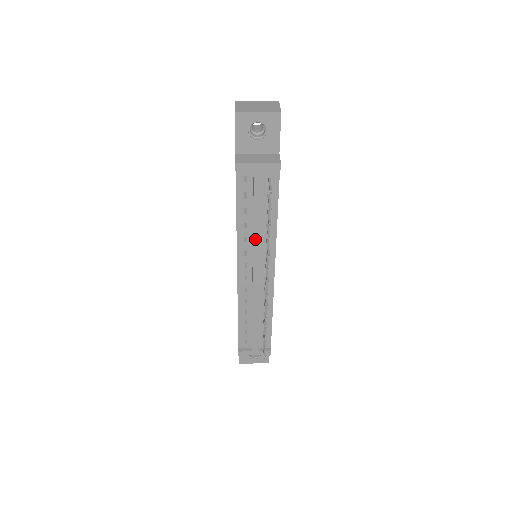
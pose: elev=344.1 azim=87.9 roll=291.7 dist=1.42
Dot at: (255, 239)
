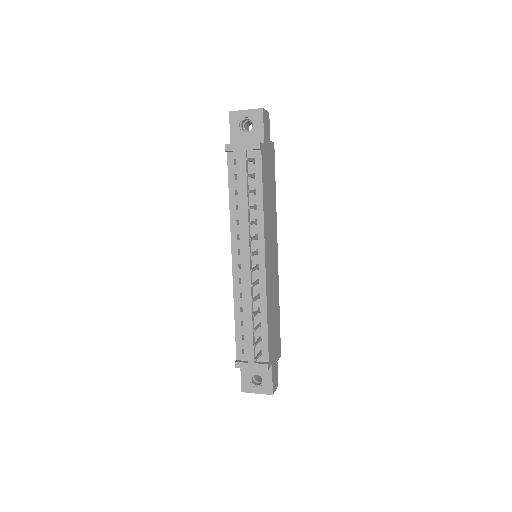
Dot at: (244, 219)
